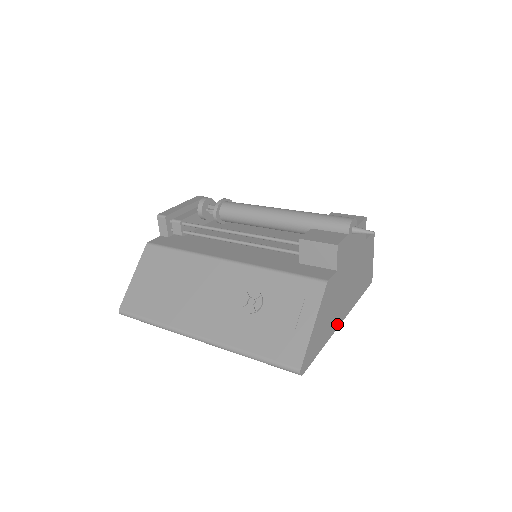
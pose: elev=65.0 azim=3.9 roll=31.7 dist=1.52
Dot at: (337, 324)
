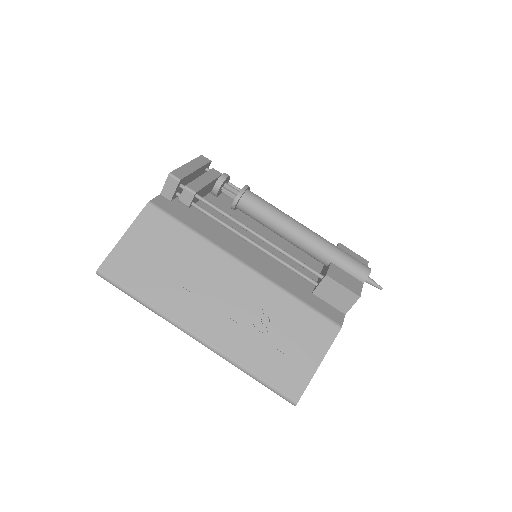
Dot at: occluded
